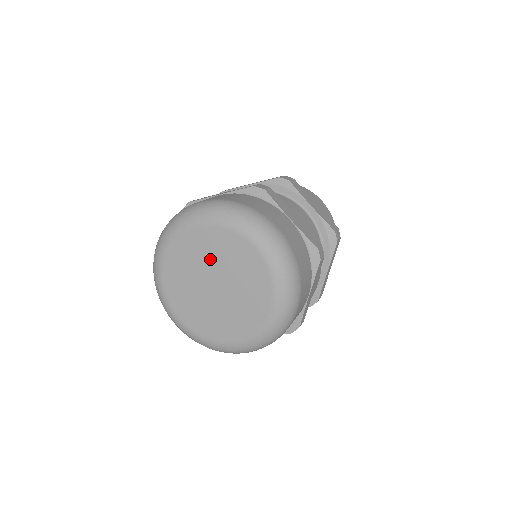
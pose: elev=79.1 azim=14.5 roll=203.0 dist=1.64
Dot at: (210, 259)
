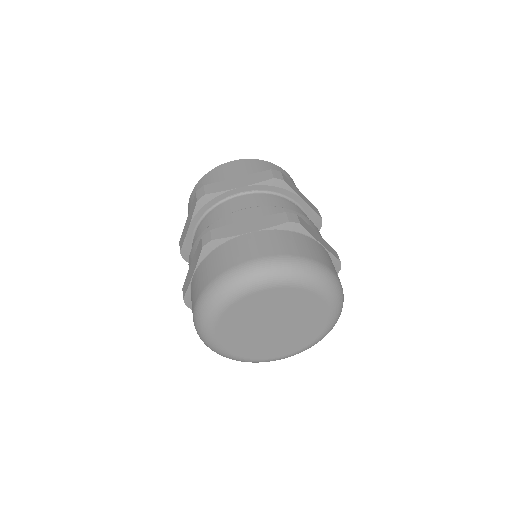
Dot at: (250, 322)
